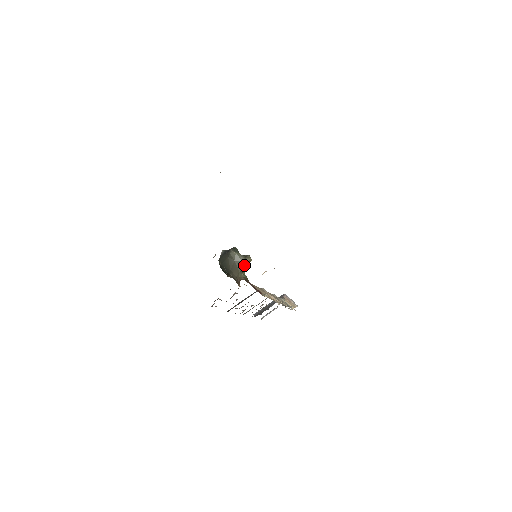
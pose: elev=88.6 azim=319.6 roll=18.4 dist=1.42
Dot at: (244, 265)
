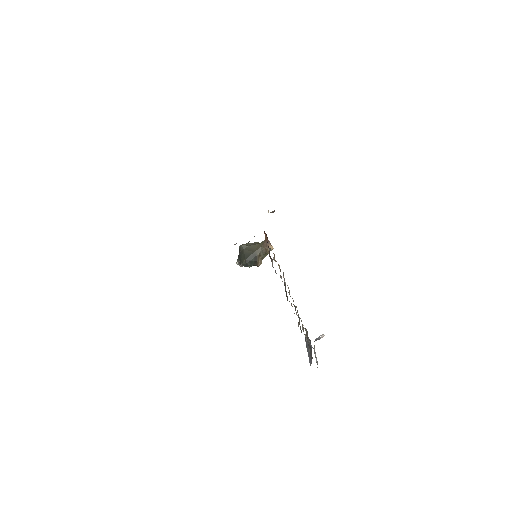
Dot at: (256, 242)
